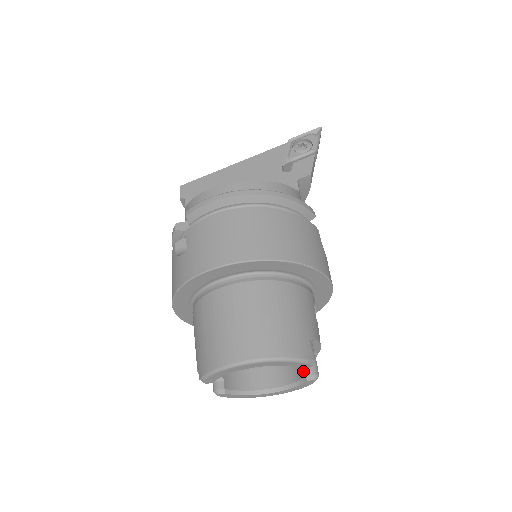
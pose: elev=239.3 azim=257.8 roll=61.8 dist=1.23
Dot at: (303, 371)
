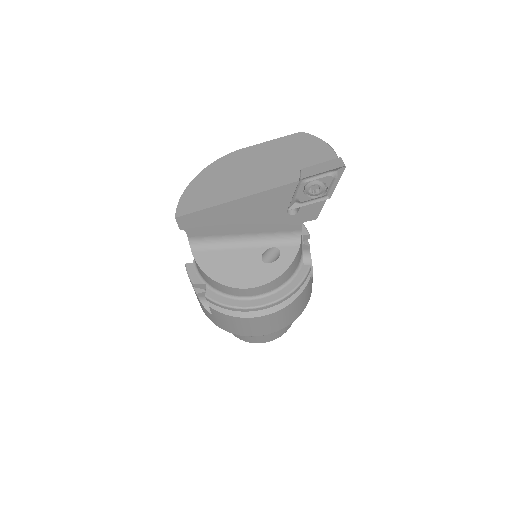
Dot at: occluded
